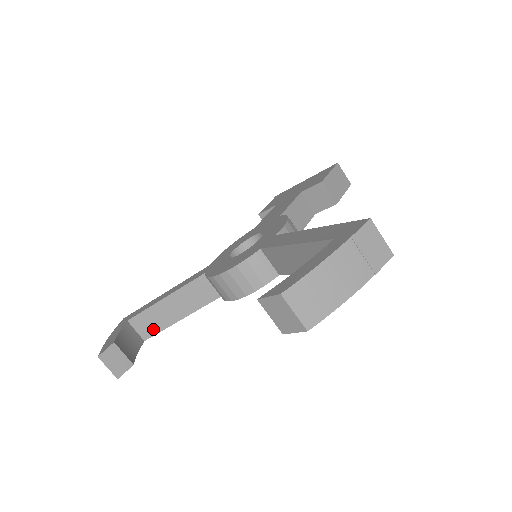
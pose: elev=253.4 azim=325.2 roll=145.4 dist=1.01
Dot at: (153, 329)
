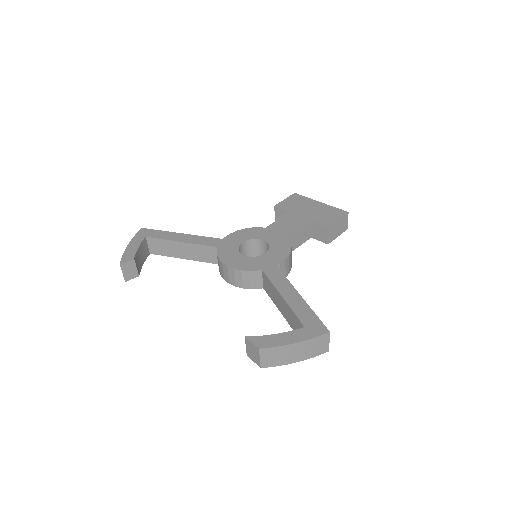
Dot at: (161, 252)
